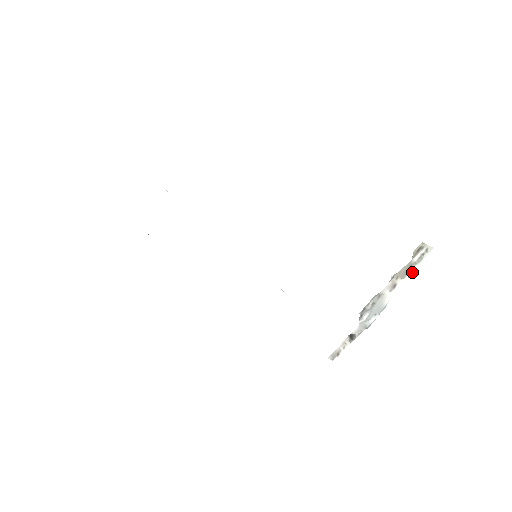
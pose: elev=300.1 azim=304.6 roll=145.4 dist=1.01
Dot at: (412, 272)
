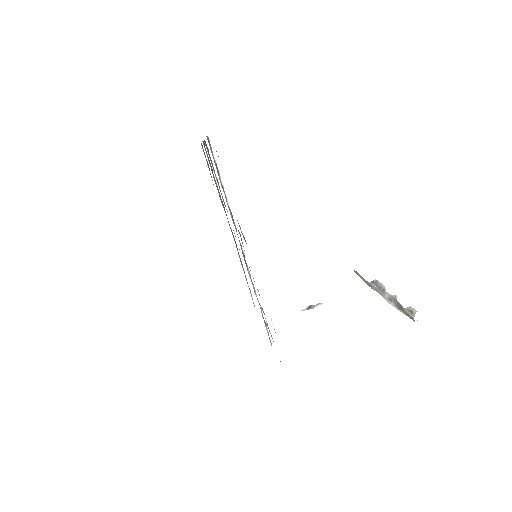
Dot at: (400, 311)
